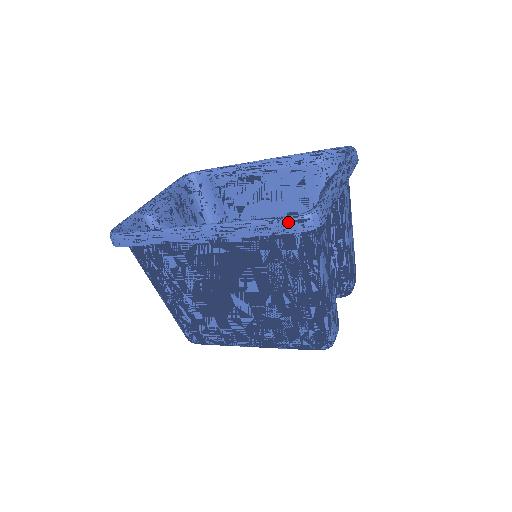
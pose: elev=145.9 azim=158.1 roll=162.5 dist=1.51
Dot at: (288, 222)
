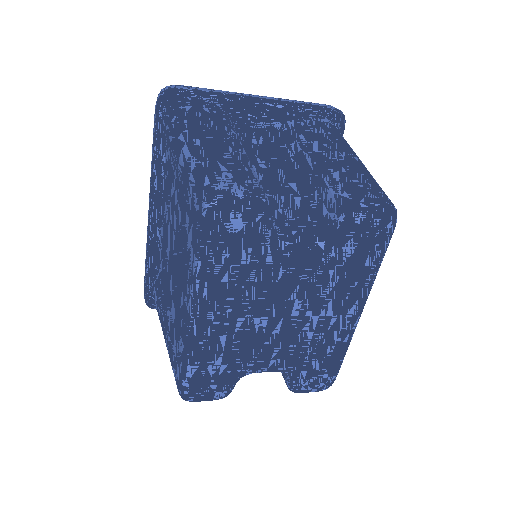
Dot at: (155, 112)
